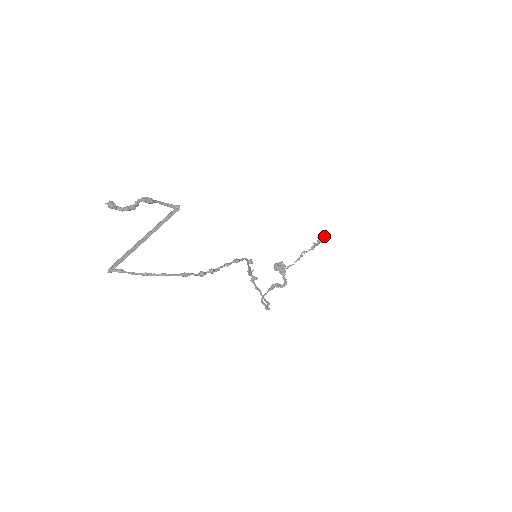
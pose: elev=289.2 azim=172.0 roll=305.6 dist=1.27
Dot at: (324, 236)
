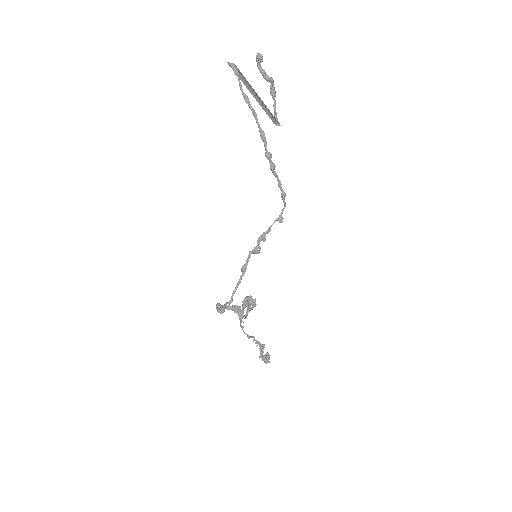
Dot at: occluded
